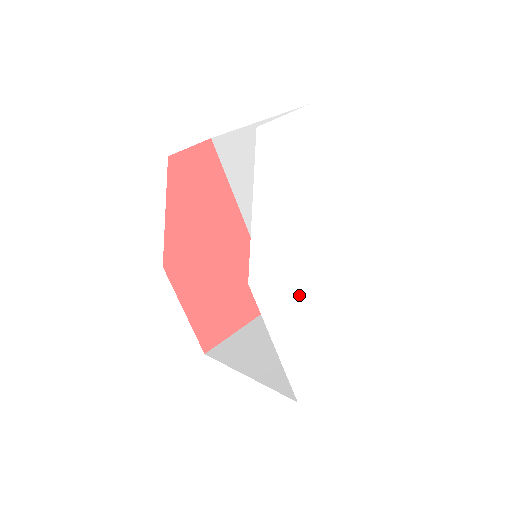
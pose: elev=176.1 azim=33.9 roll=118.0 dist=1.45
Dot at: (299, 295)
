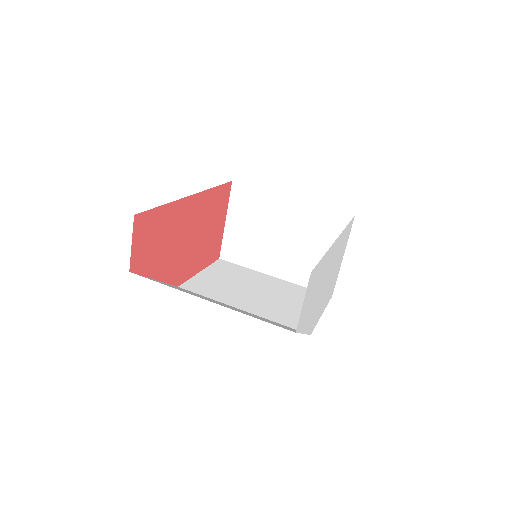
Dot at: occluded
